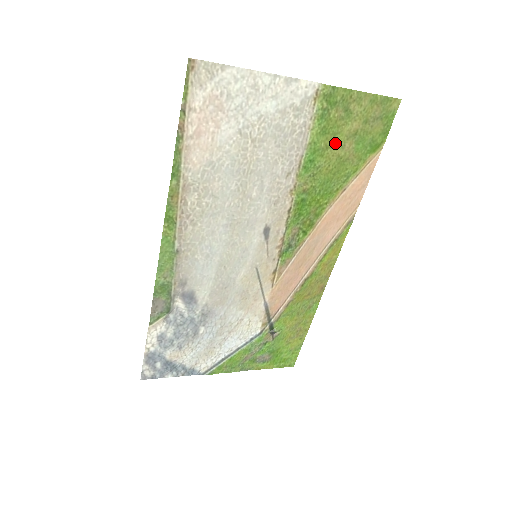
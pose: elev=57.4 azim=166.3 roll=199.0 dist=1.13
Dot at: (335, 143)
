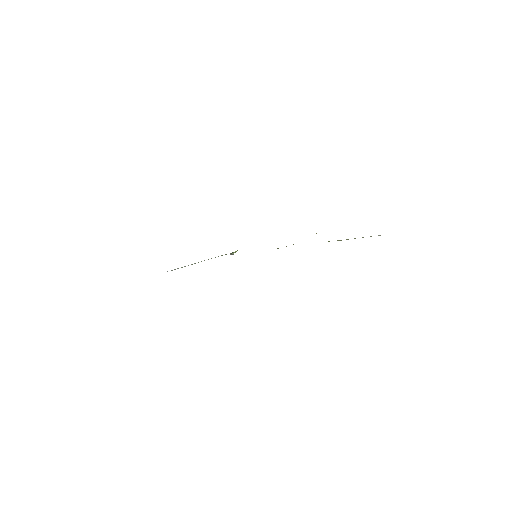
Dot at: occluded
